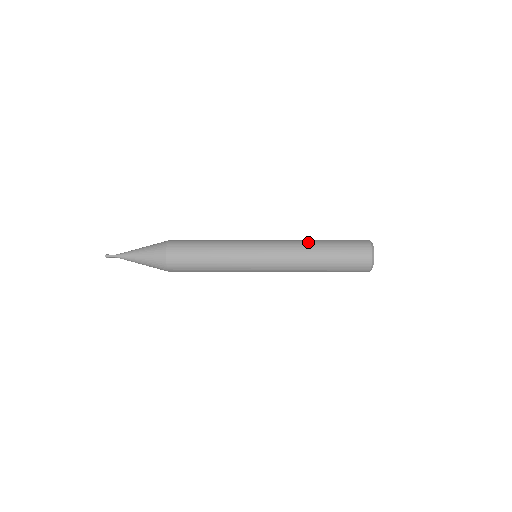
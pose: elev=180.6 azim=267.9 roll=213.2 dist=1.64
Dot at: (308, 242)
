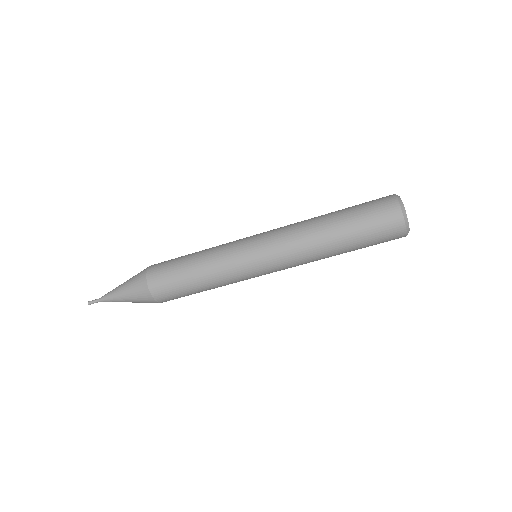
Dot at: occluded
